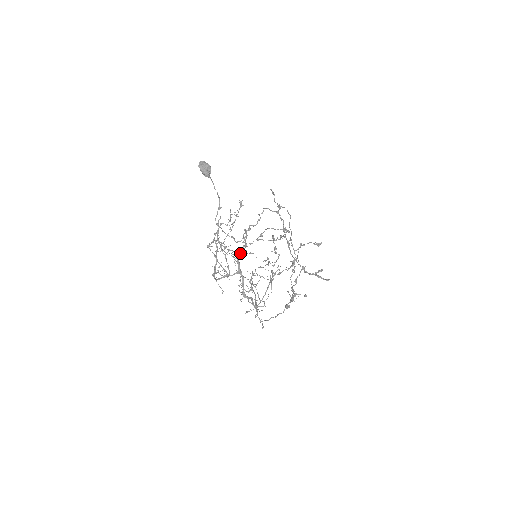
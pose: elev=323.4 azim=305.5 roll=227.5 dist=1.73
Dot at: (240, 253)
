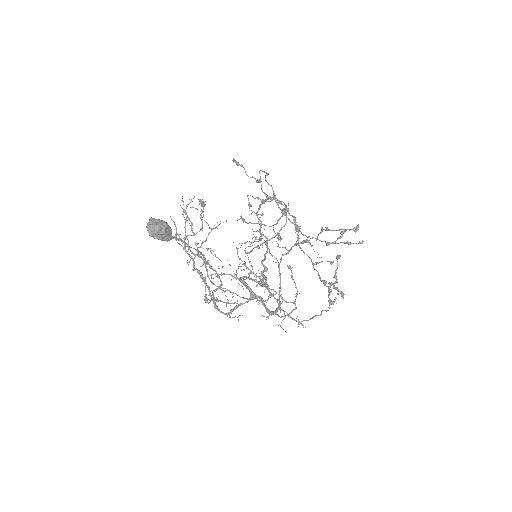
Dot at: (208, 233)
